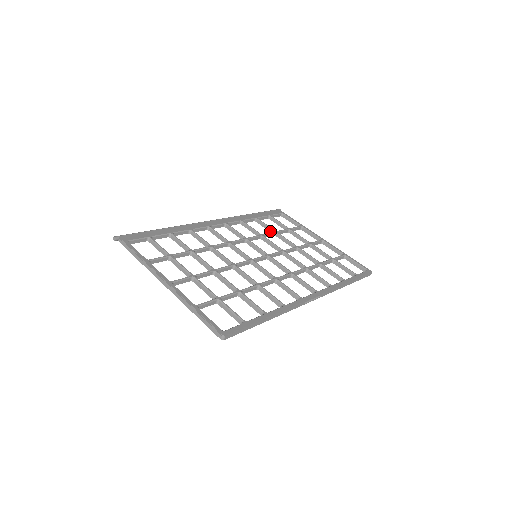
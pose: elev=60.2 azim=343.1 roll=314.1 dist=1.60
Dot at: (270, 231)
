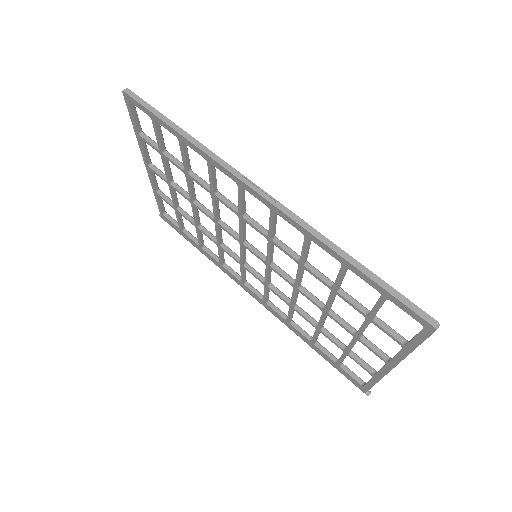
Dot at: (316, 330)
